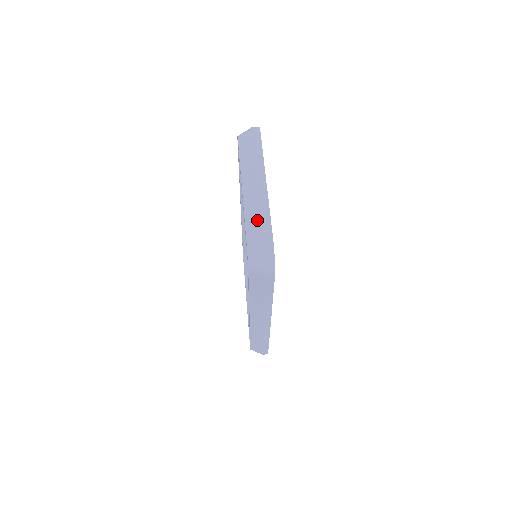
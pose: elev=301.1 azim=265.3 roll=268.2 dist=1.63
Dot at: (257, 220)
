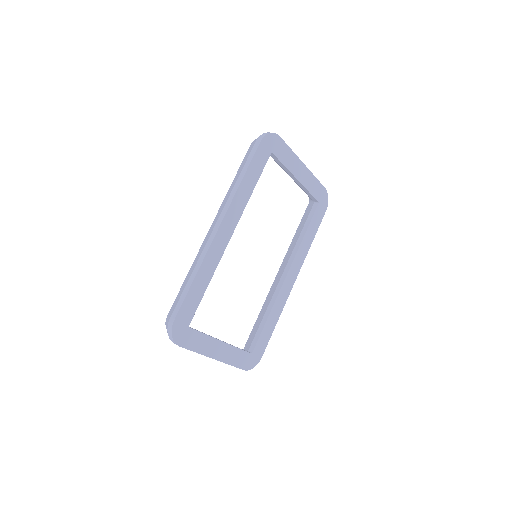
Dot at: occluded
